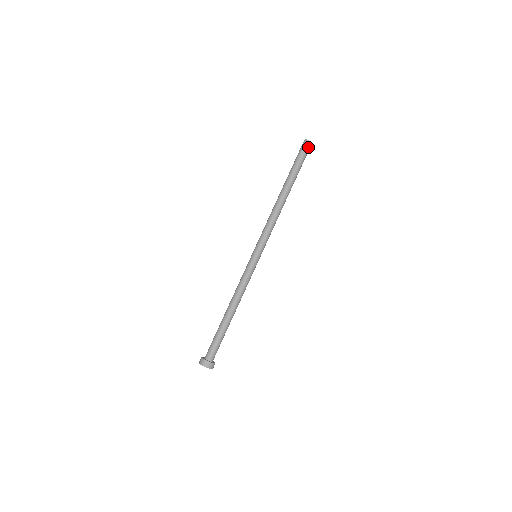
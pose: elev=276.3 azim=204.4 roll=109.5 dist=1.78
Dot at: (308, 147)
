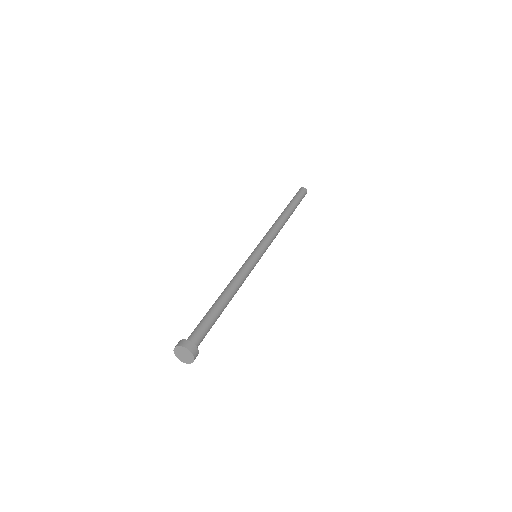
Dot at: (302, 190)
